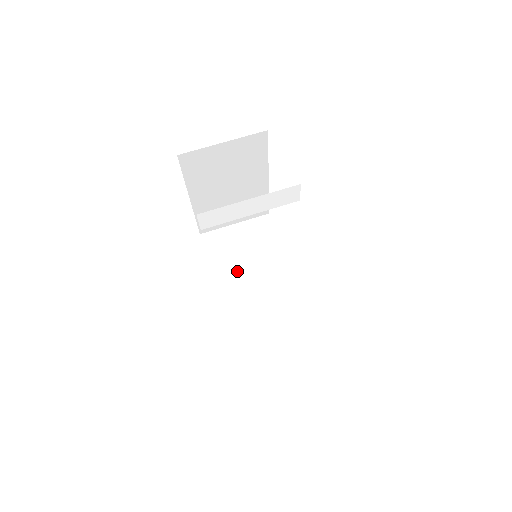
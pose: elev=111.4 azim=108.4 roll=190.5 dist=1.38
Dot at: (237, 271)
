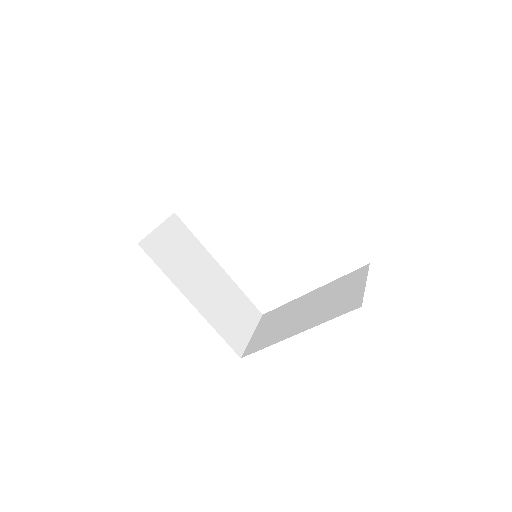
Dot at: (187, 274)
